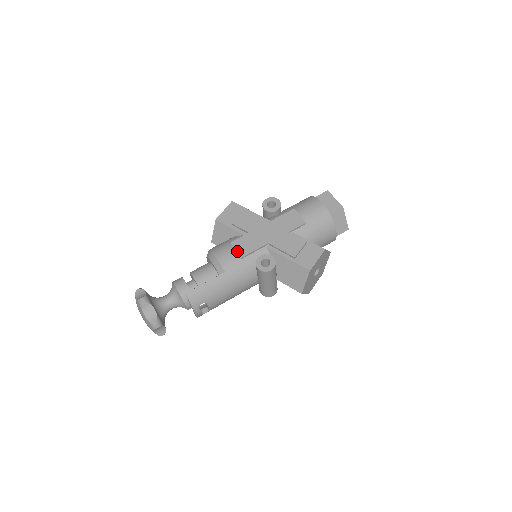
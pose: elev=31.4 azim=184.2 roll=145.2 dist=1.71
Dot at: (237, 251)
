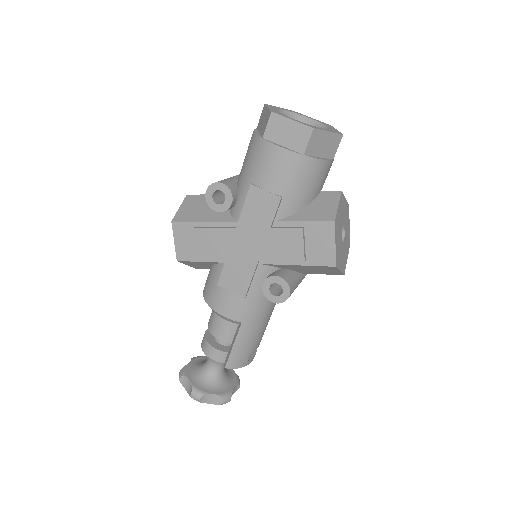
Dot at: (233, 293)
